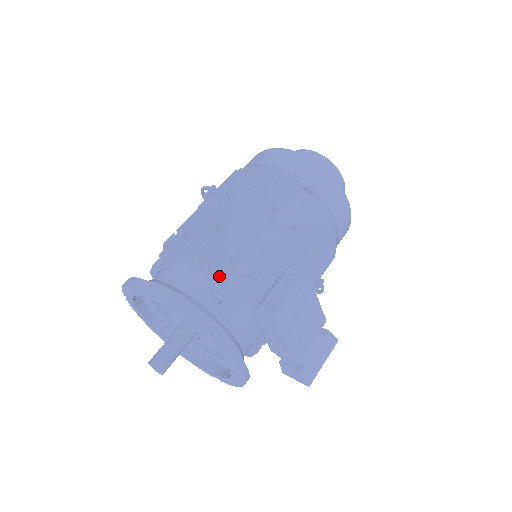
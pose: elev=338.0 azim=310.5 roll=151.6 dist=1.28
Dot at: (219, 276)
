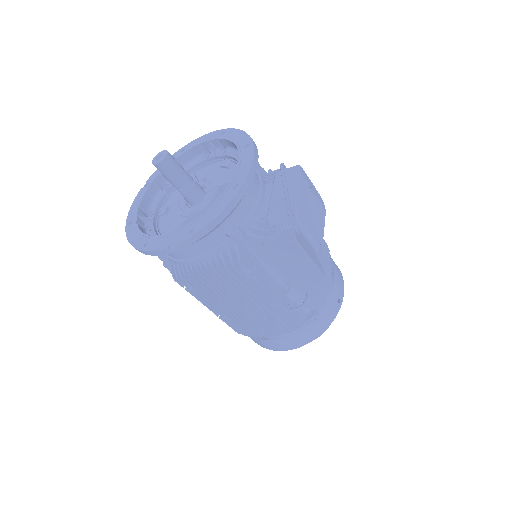
Dot at: occluded
